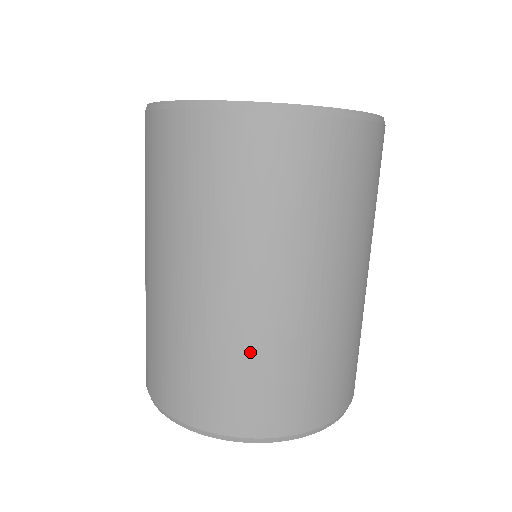
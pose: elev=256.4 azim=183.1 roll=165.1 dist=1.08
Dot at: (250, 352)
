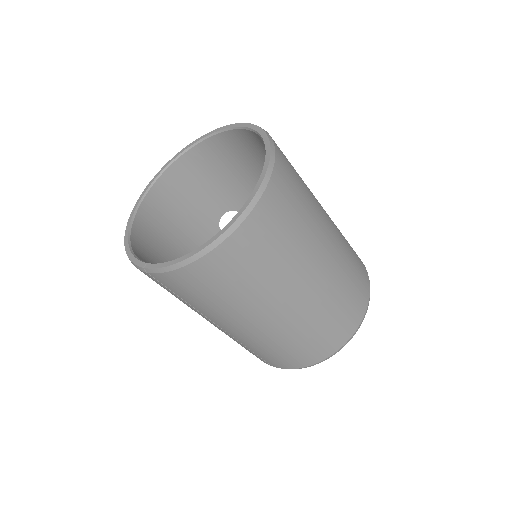
Dot at: (328, 307)
